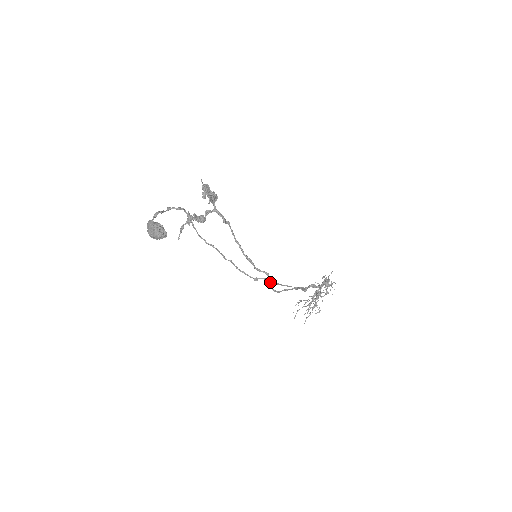
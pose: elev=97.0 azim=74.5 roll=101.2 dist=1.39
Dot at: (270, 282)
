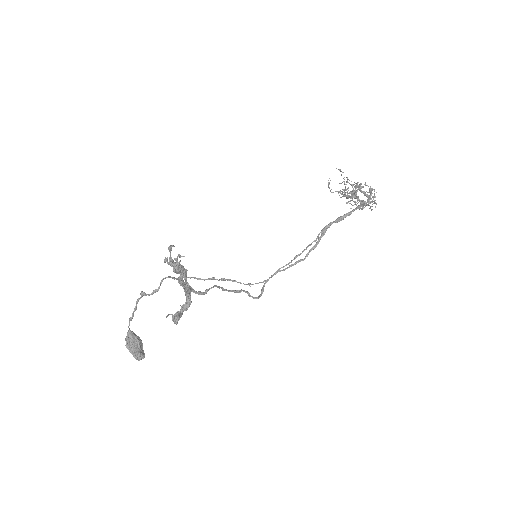
Dot at: (263, 291)
